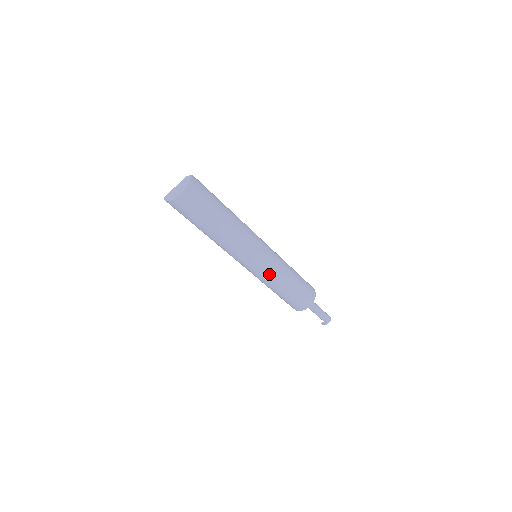
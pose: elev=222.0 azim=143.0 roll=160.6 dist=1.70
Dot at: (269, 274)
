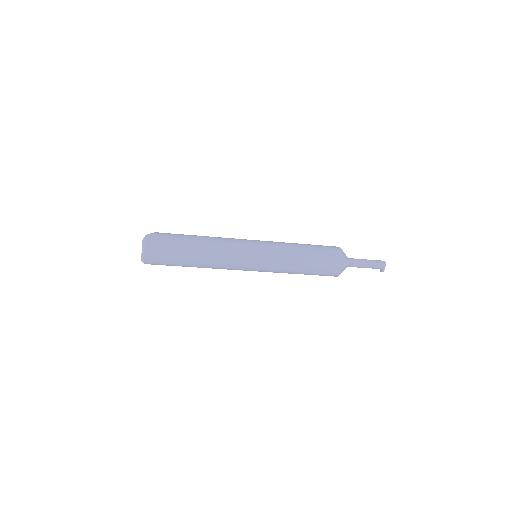
Dot at: (273, 267)
